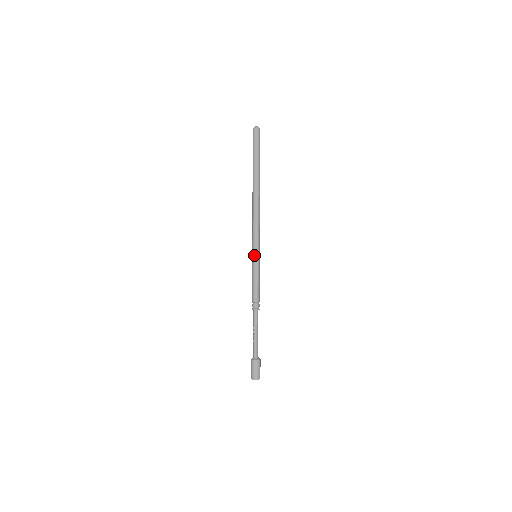
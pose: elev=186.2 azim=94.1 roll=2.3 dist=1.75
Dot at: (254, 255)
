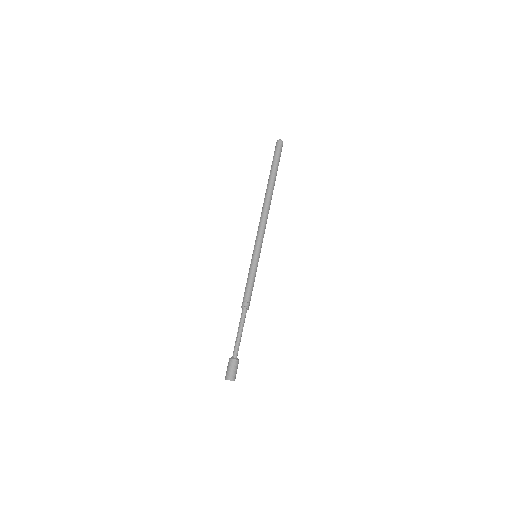
Dot at: (253, 254)
